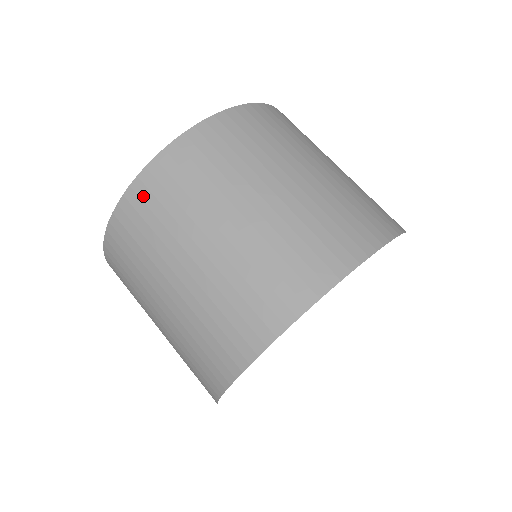
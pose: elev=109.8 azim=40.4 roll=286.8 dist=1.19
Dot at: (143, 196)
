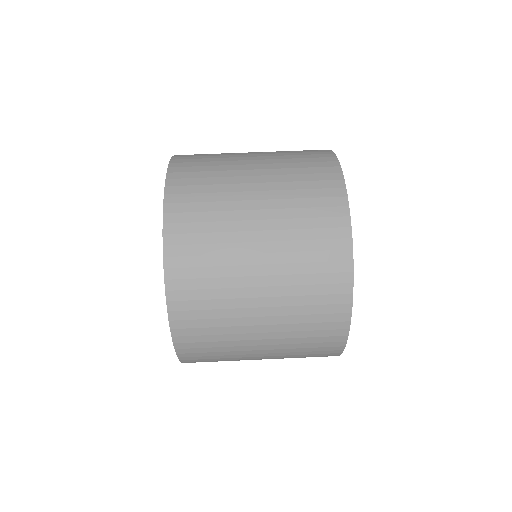
Dot at: (180, 231)
